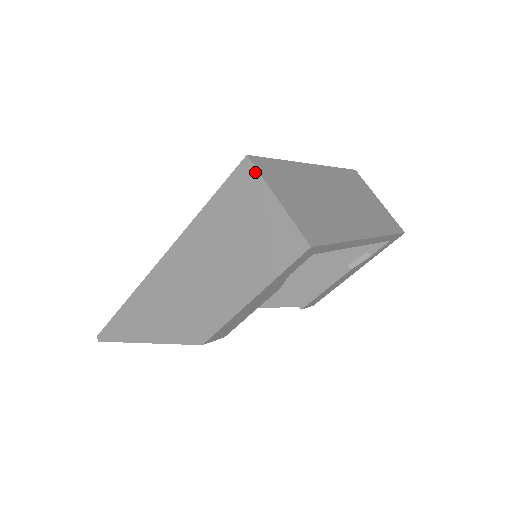
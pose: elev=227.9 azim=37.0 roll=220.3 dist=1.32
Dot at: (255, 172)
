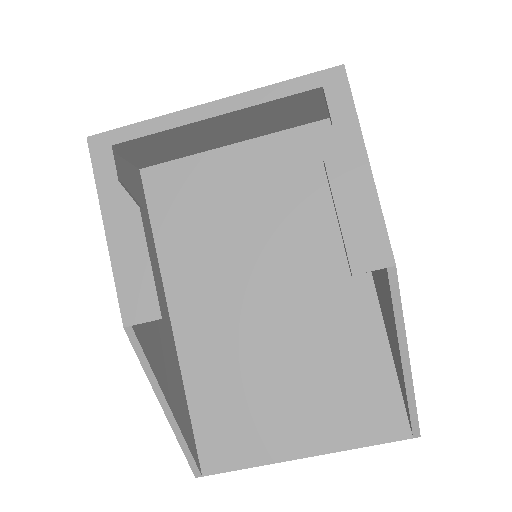
Dot at: occluded
